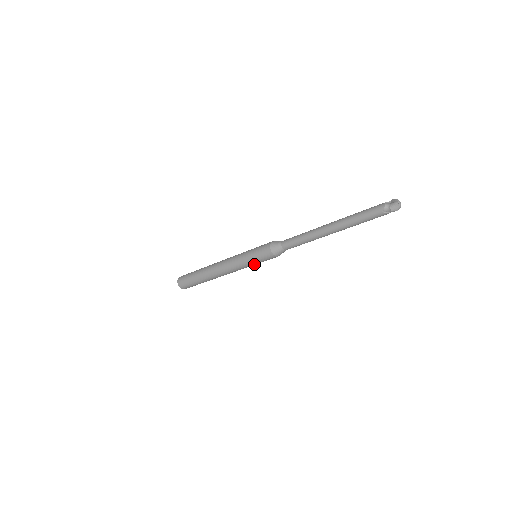
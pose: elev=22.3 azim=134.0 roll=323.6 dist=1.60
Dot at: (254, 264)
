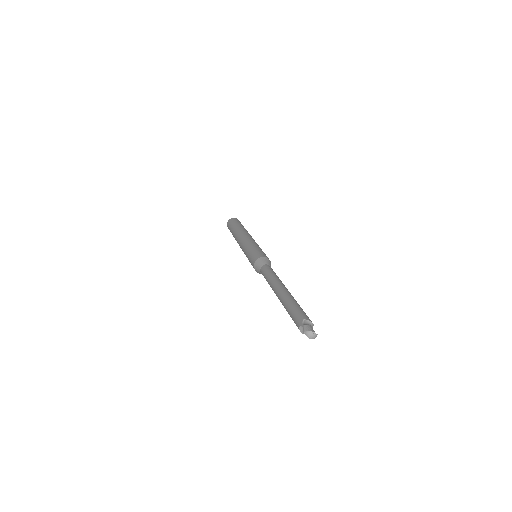
Dot at: occluded
